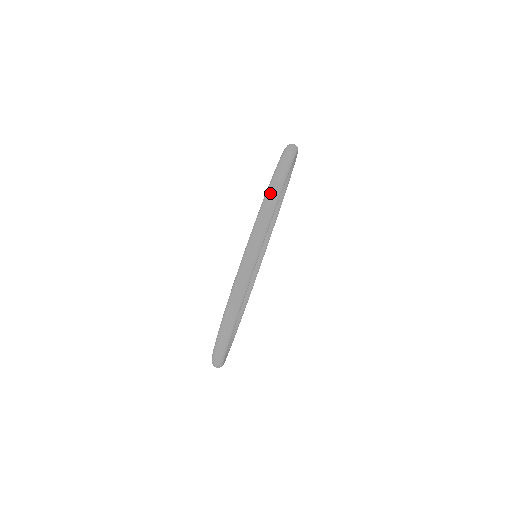
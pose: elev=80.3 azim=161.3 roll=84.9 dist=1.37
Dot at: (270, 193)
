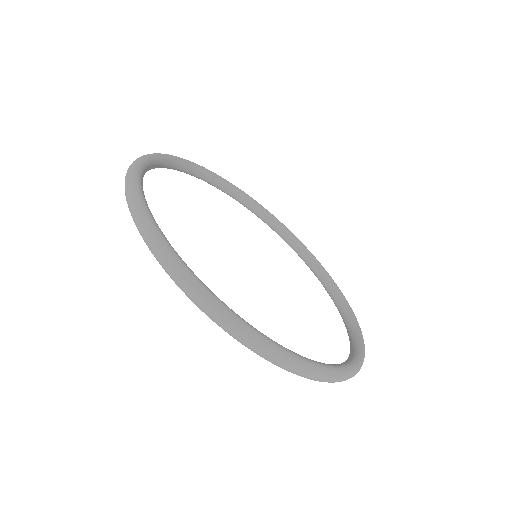
Dot at: occluded
